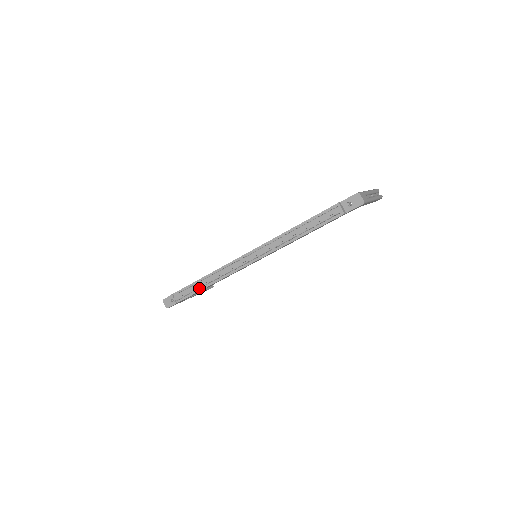
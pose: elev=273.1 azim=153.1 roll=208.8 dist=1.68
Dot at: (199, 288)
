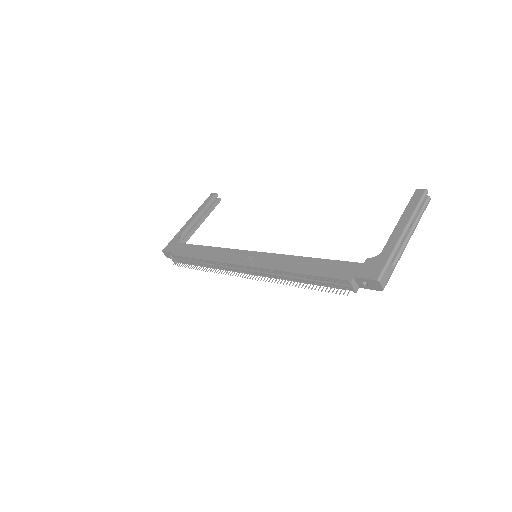
Dot at: (196, 268)
